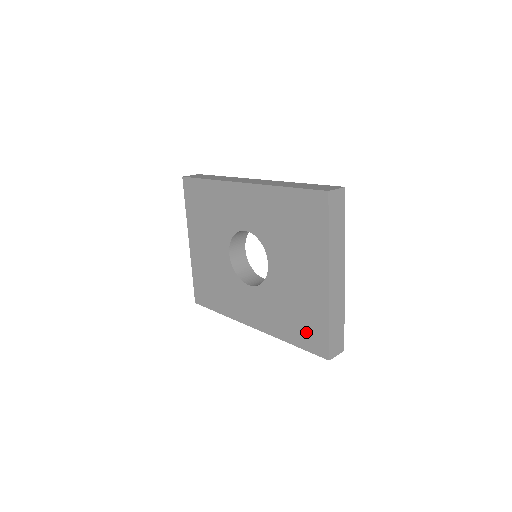
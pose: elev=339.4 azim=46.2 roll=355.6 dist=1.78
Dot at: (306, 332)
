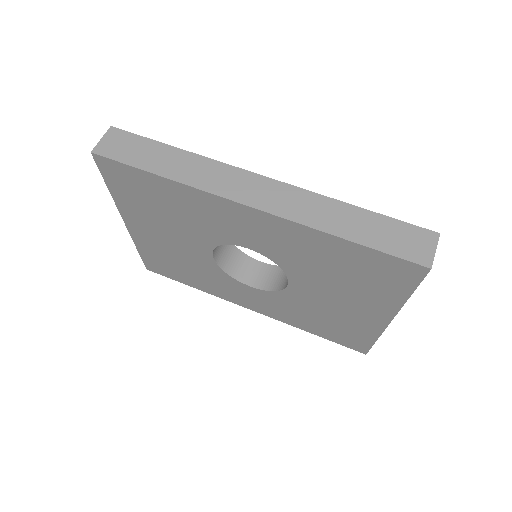
Dot at: (339, 335)
